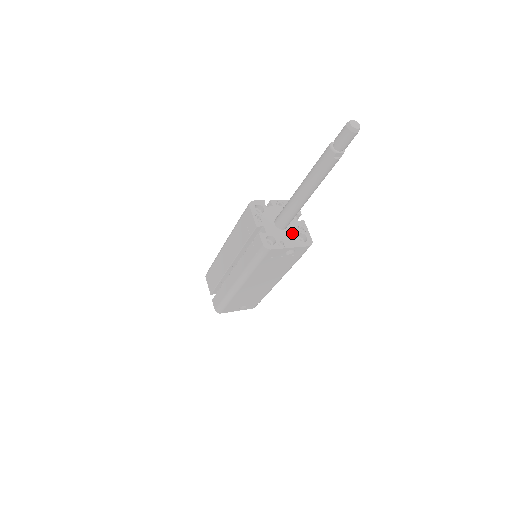
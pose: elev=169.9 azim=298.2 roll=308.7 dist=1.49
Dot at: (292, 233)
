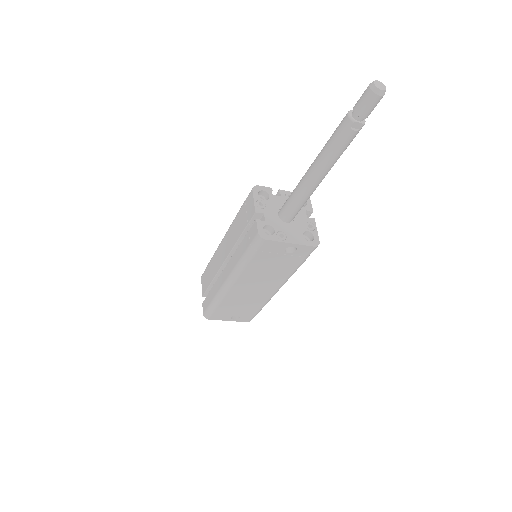
Dot at: (297, 228)
